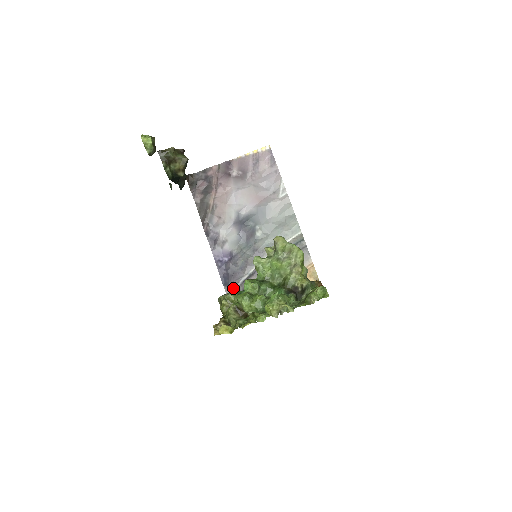
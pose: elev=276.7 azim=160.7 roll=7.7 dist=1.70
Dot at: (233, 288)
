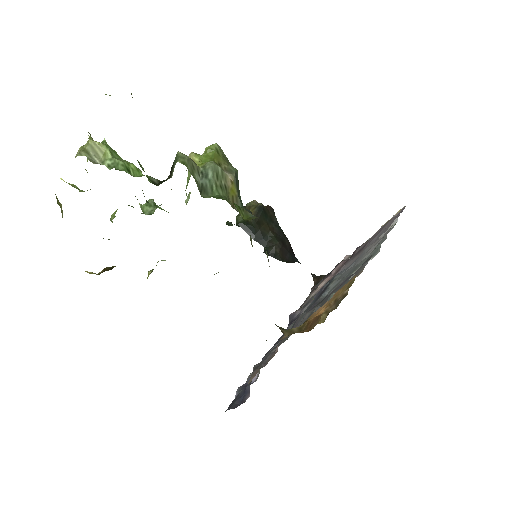
Dot at: occluded
